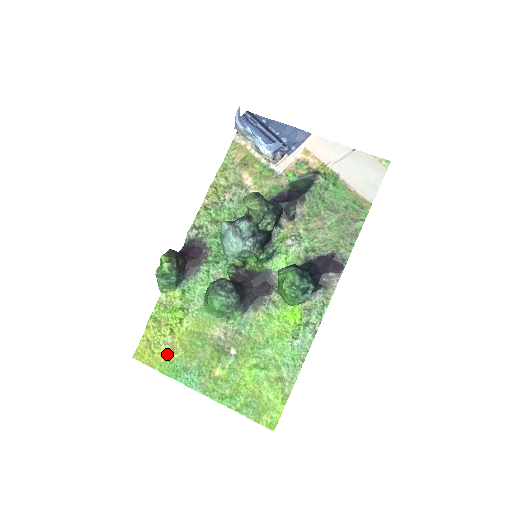
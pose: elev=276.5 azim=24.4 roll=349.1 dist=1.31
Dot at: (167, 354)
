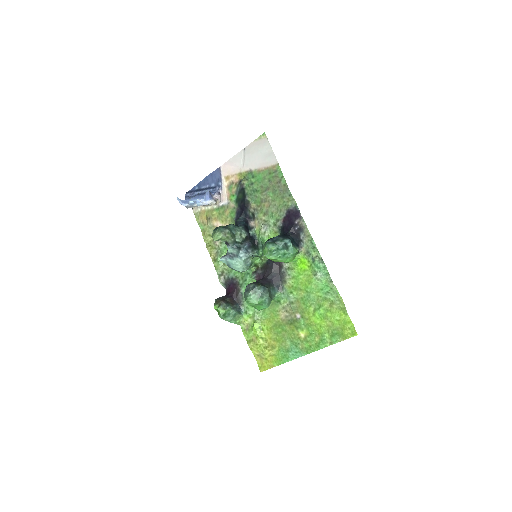
Dot at: (272, 352)
